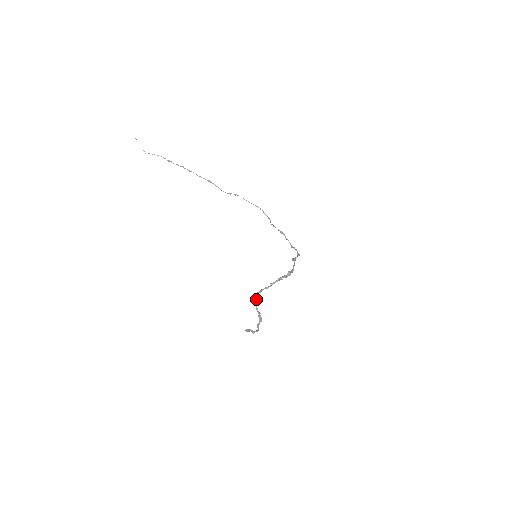
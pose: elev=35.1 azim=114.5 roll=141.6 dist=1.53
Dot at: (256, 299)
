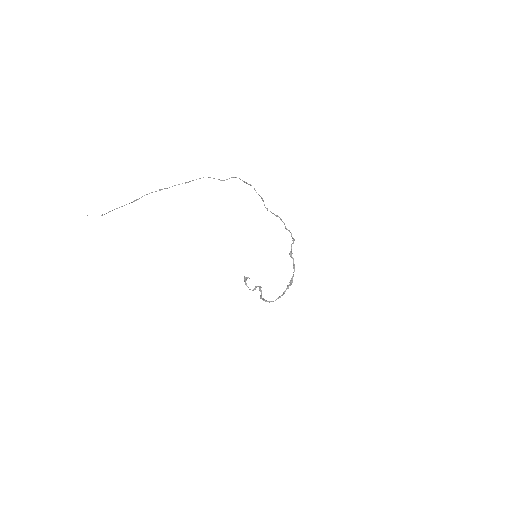
Dot at: (263, 300)
